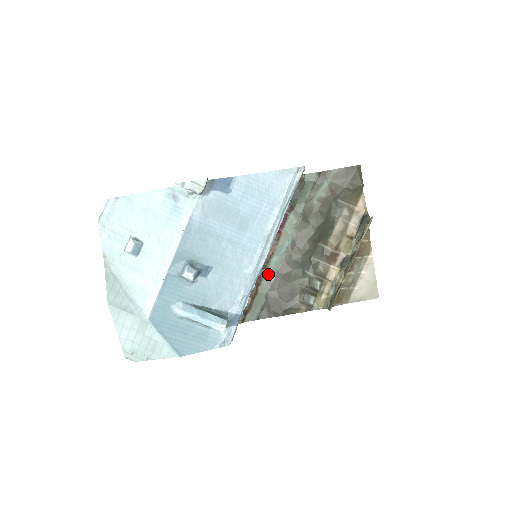
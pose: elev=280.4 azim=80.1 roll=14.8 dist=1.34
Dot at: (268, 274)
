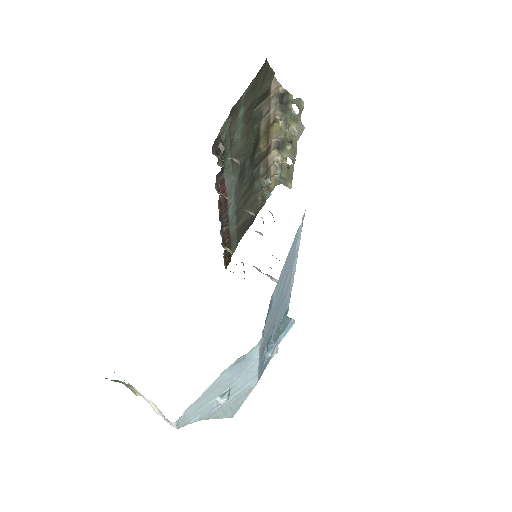
Dot at: (230, 222)
